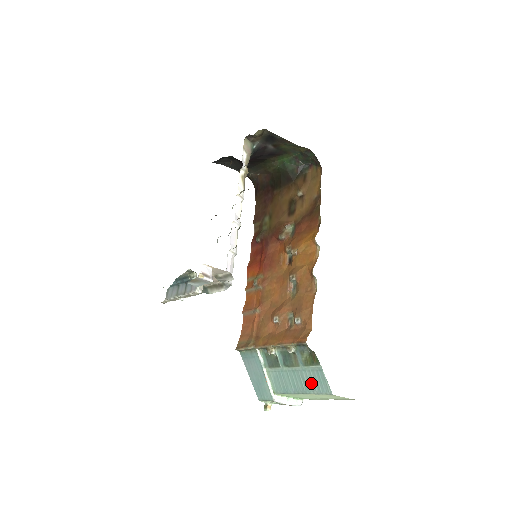
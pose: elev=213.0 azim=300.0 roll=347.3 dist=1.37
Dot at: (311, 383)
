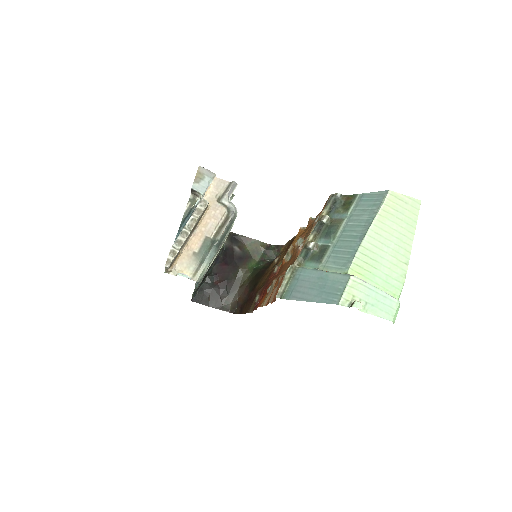
Dot at: (365, 212)
